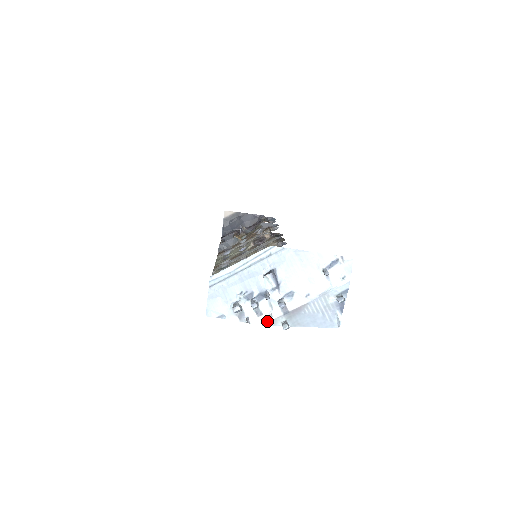
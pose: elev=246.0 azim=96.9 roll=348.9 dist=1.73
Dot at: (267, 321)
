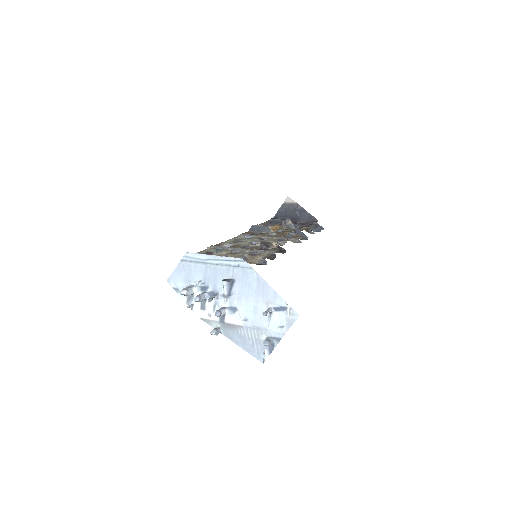
Dot at: (205, 317)
